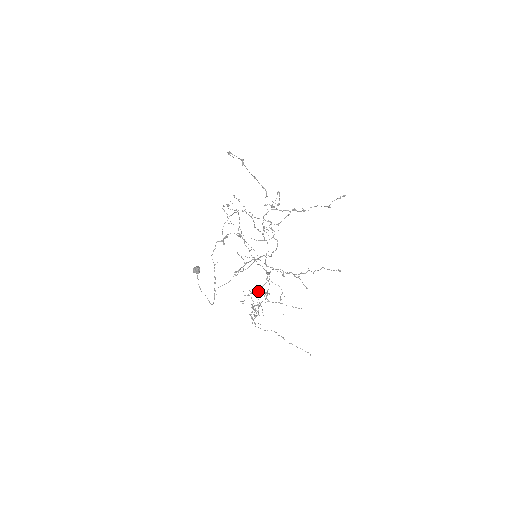
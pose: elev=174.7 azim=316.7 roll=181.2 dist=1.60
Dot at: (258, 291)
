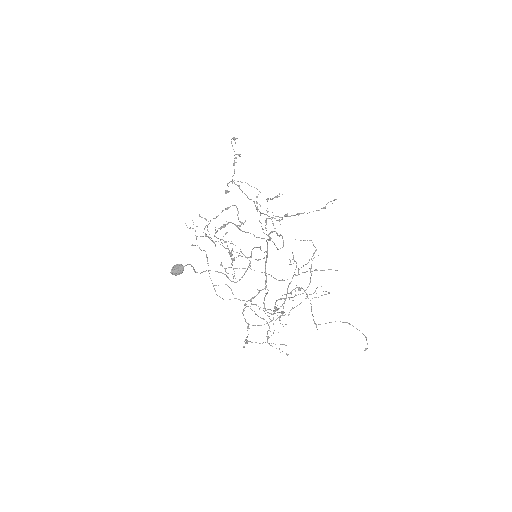
Dot at: (264, 298)
